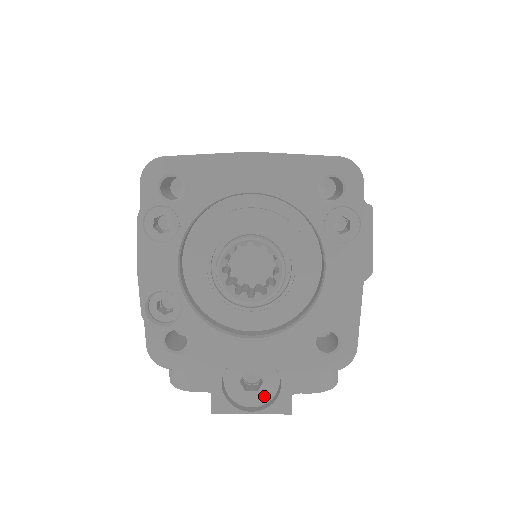
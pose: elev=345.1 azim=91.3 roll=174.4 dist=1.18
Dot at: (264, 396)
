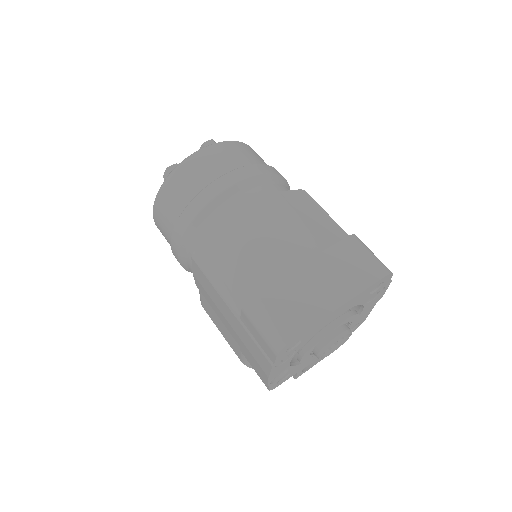
Dot at: occluded
